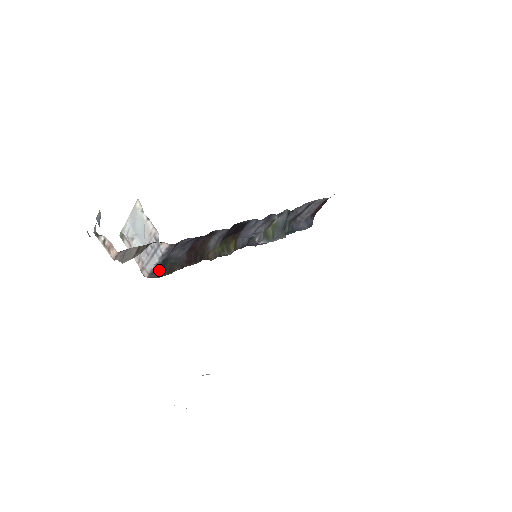
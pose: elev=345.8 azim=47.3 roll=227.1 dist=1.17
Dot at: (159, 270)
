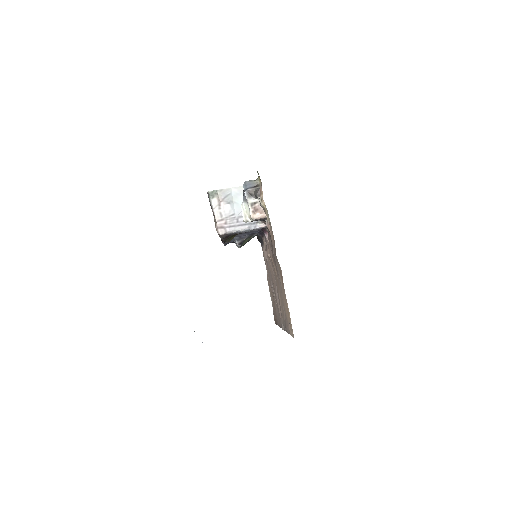
Dot at: (229, 234)
